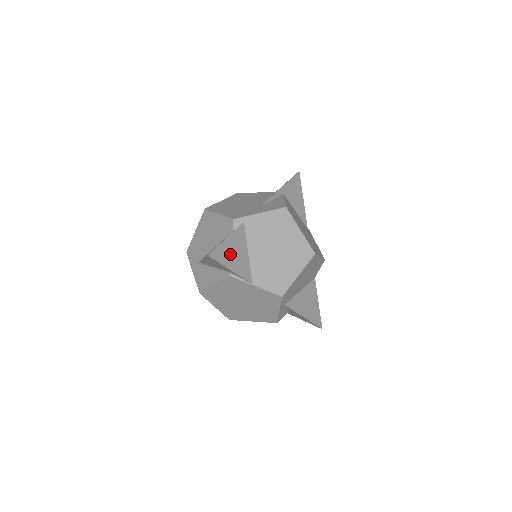
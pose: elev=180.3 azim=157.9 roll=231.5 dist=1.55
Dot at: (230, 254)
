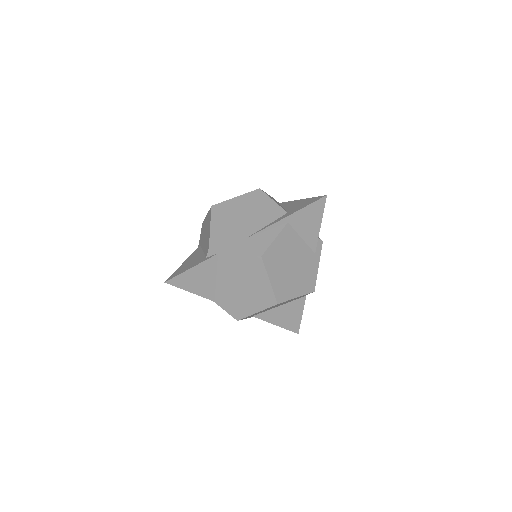
Dot at: (192, 280)
